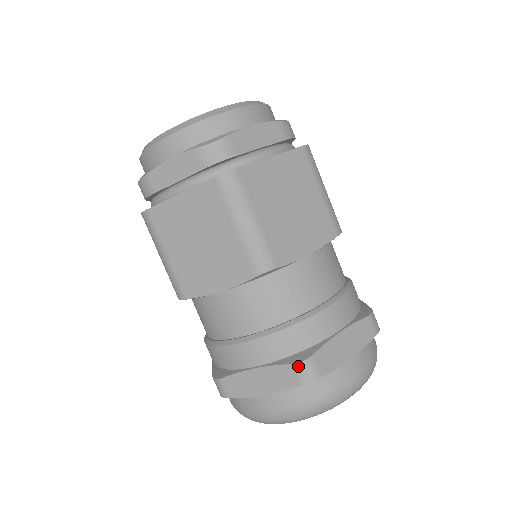
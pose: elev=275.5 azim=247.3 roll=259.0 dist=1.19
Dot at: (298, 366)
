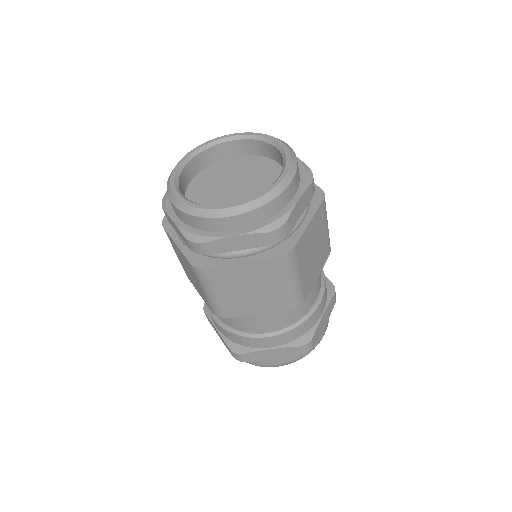
Dot at: (304, 347)
